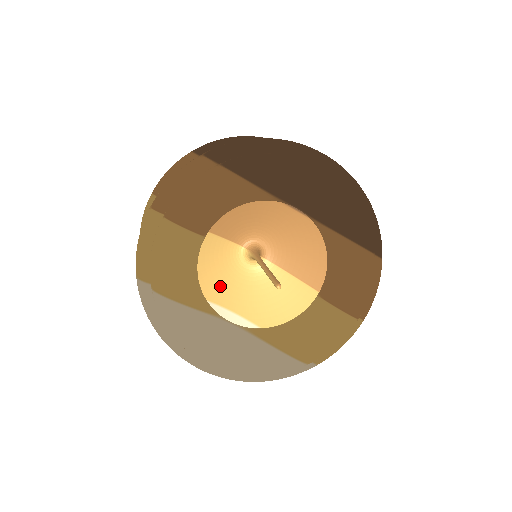
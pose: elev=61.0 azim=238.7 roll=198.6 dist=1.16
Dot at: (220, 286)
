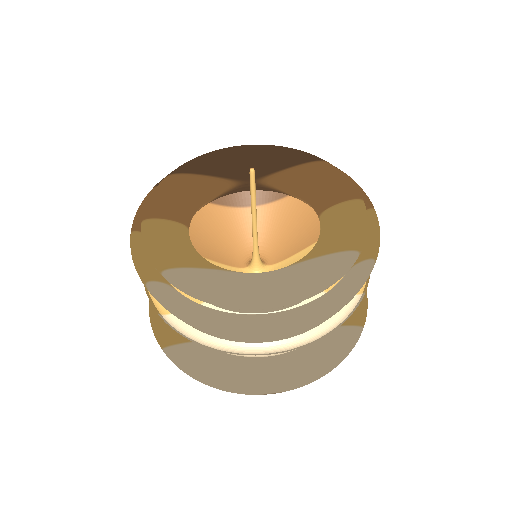
Dot at: occluded
